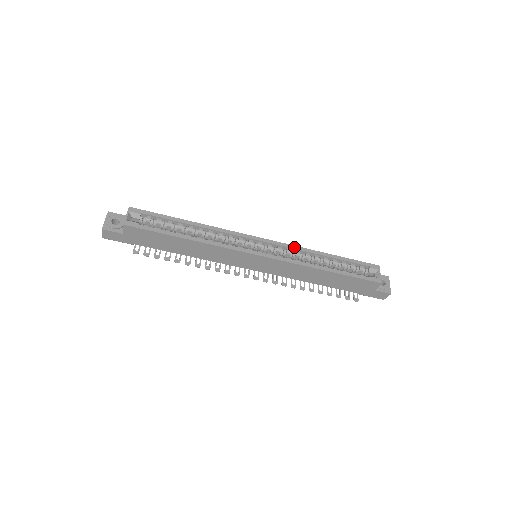
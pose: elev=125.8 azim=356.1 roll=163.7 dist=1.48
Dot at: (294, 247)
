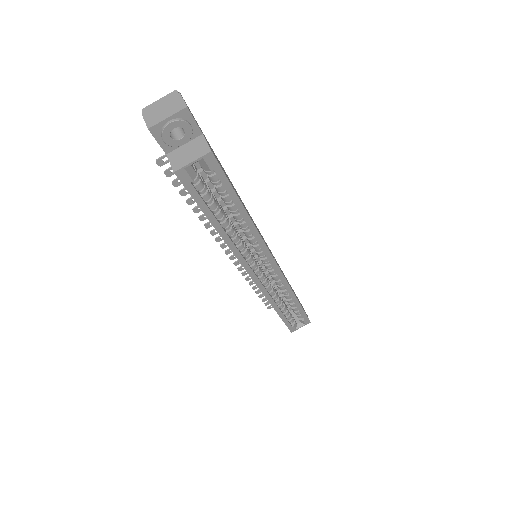
Dot at: (286, 285)
